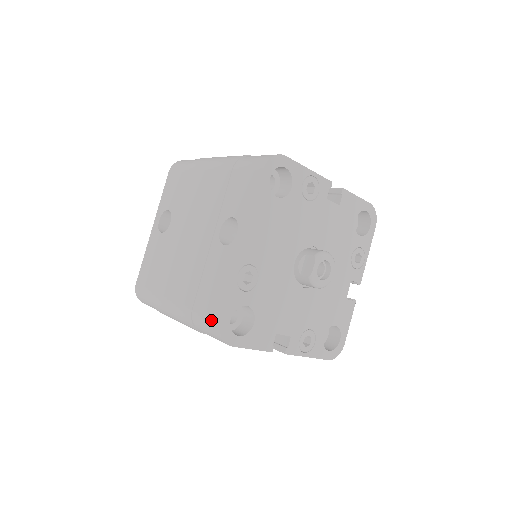
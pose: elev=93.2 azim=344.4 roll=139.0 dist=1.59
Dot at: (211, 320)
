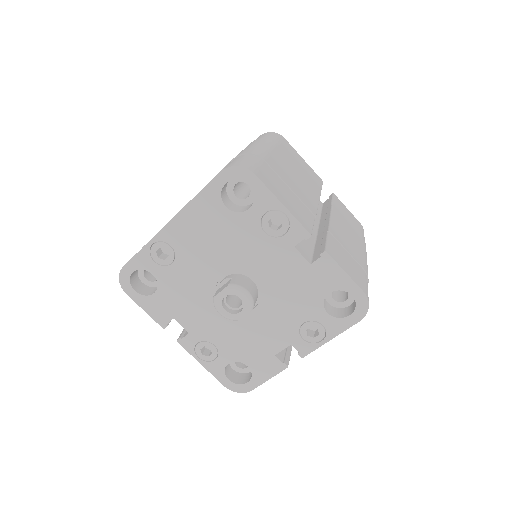
Dot at: occluded
